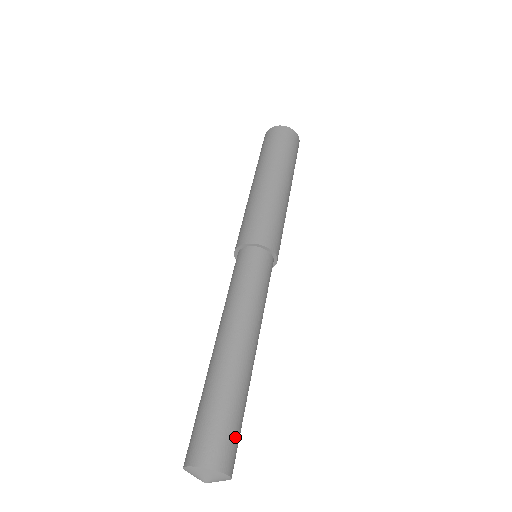
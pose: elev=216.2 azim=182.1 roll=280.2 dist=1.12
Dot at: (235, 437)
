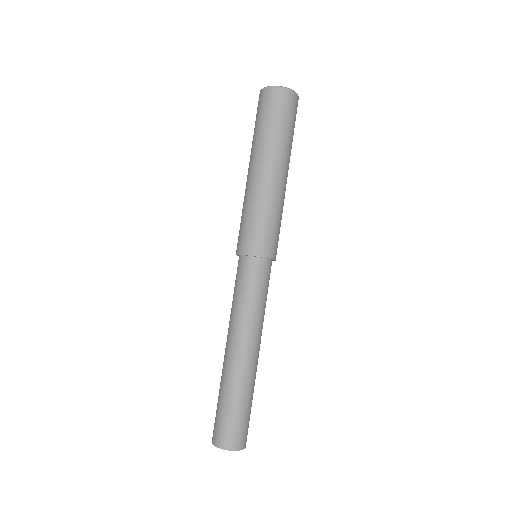
Dot at: occluded
